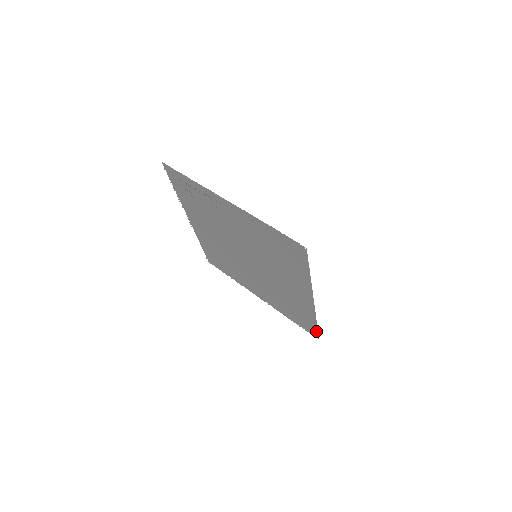
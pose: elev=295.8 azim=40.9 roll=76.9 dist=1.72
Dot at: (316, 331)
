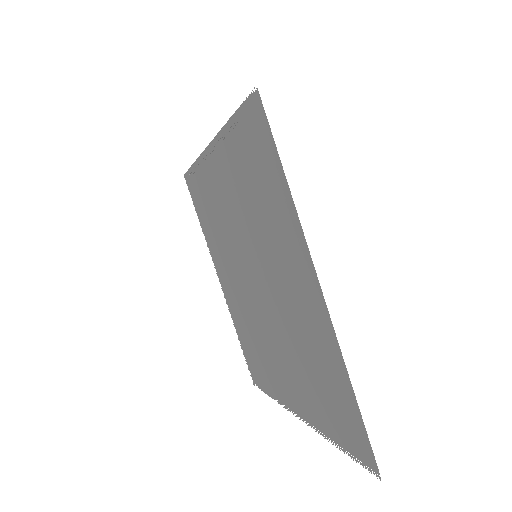
Dot at: occluded
